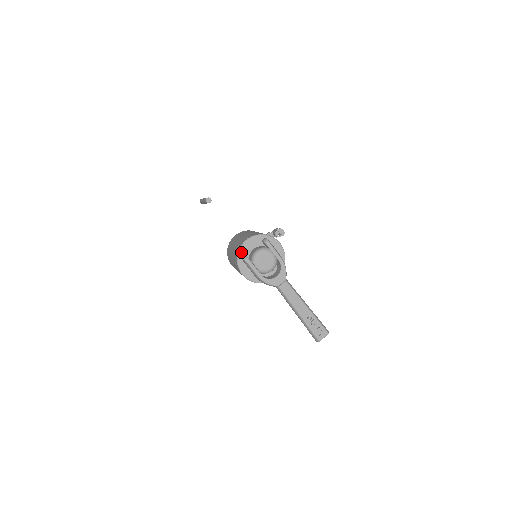
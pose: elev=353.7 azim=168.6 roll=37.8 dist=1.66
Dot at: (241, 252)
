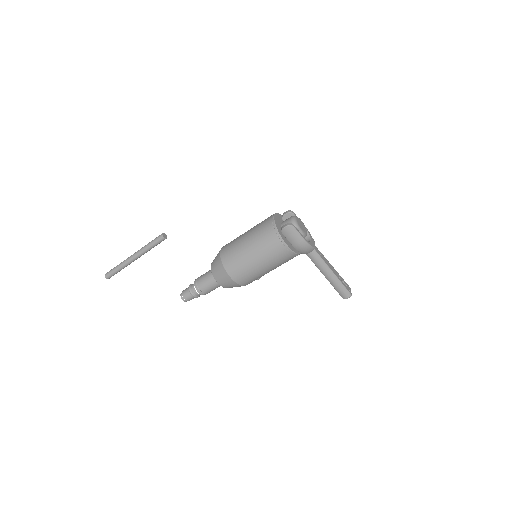
Dot at: (277, 226)
